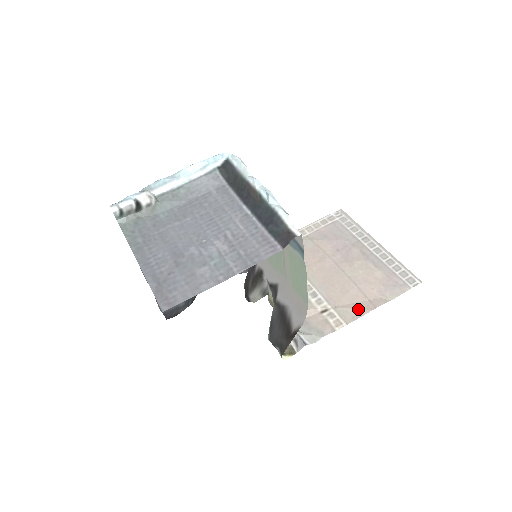
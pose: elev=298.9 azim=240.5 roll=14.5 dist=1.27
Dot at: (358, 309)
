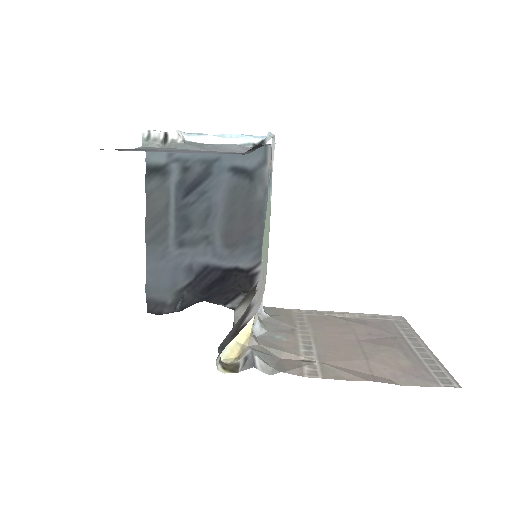
Dot at: (350, 373)
